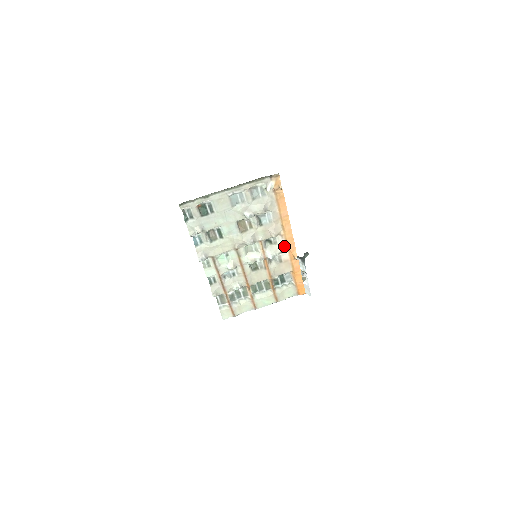
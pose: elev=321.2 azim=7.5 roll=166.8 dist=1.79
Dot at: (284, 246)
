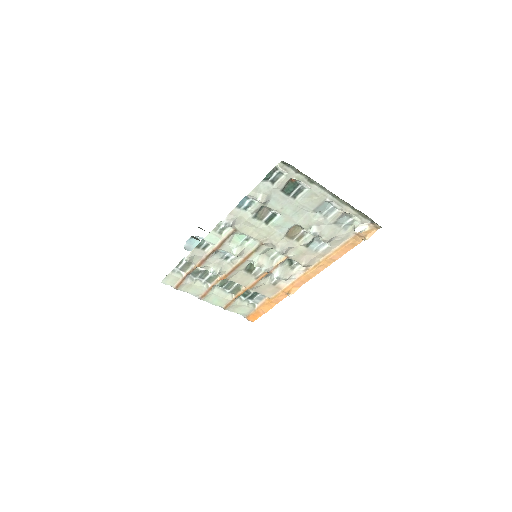
Dot at: (295, 277)
